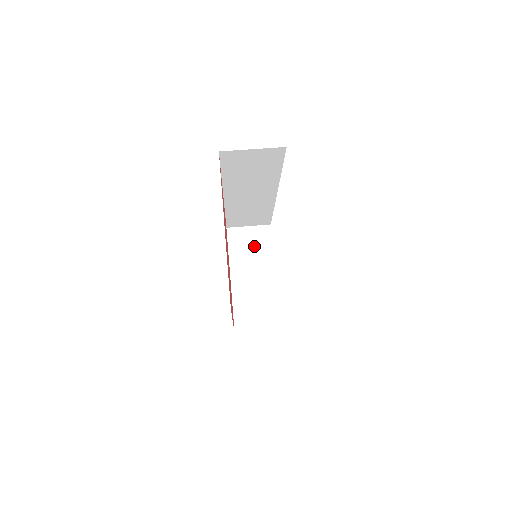
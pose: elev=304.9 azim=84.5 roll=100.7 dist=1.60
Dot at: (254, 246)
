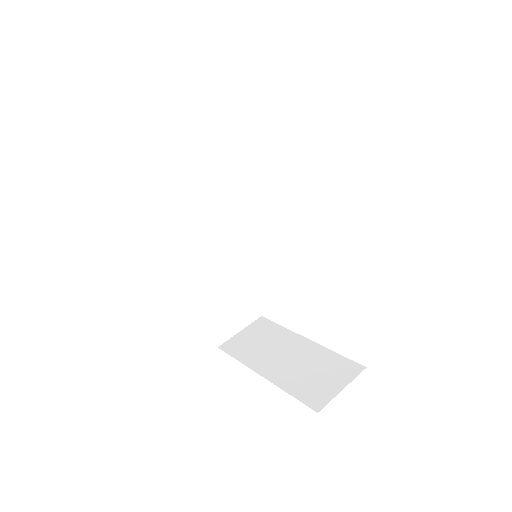
Dot at: (261, 338)
